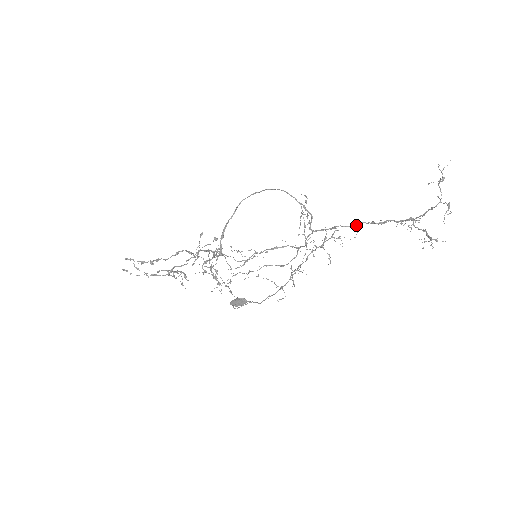
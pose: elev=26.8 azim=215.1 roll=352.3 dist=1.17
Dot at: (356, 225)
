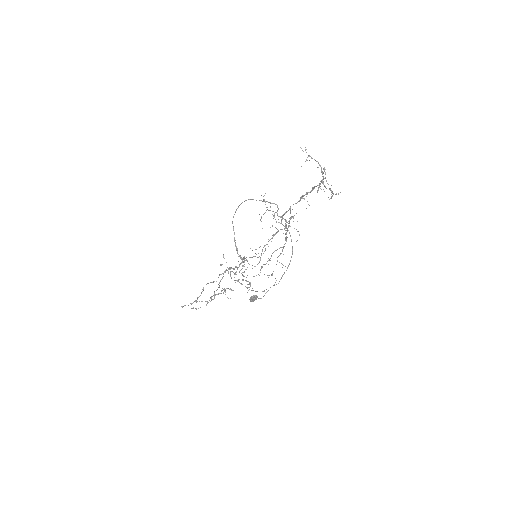
Dot at: occluded
